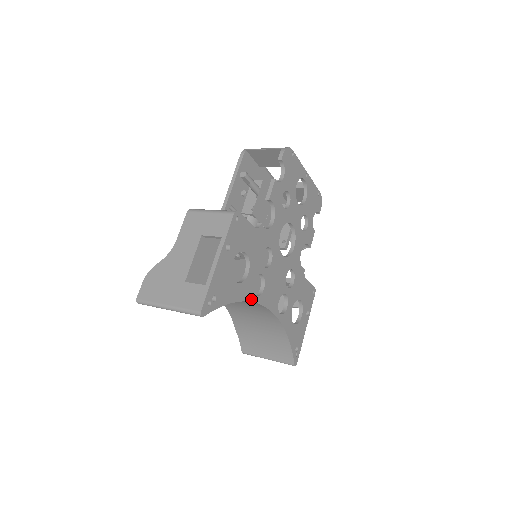
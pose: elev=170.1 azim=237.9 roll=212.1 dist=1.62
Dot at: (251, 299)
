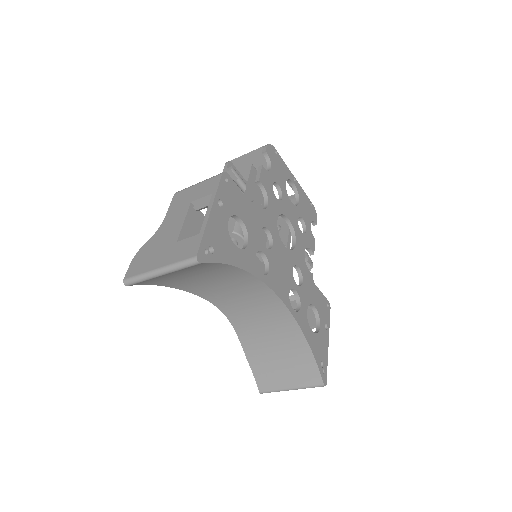
Dot at: (256, 274)
